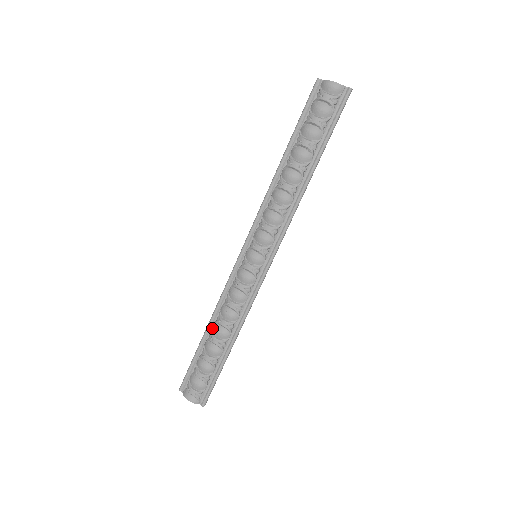
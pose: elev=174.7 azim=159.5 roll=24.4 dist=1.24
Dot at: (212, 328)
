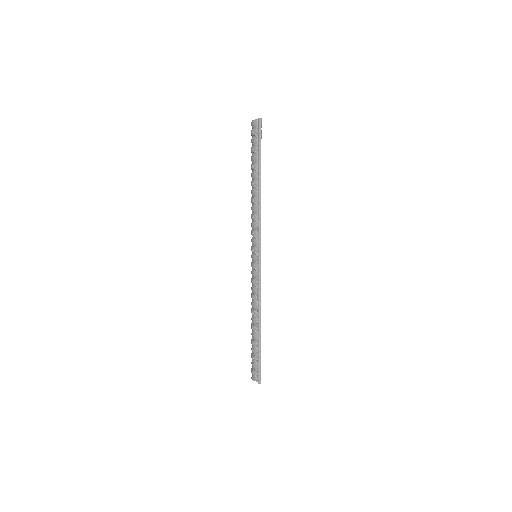
Dot at: occluded
